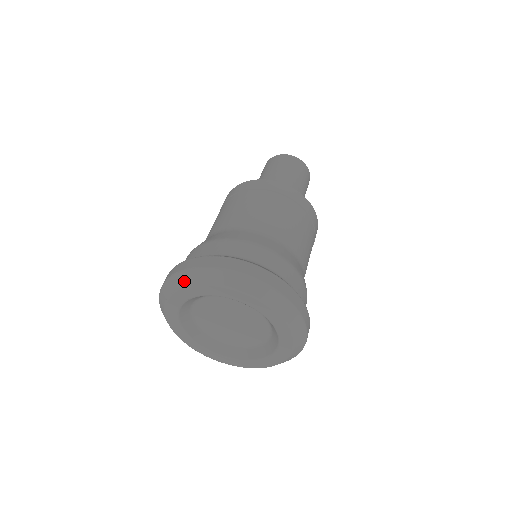
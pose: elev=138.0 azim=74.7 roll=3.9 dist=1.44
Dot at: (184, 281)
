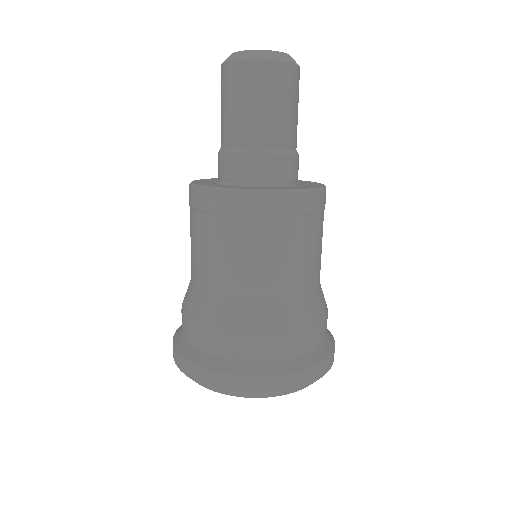
Dot at: (207, 388)
